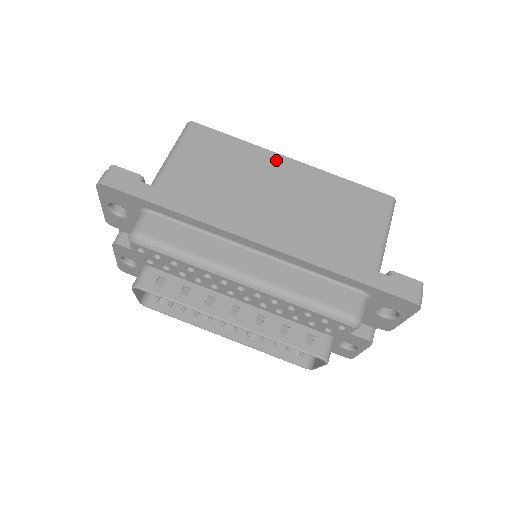
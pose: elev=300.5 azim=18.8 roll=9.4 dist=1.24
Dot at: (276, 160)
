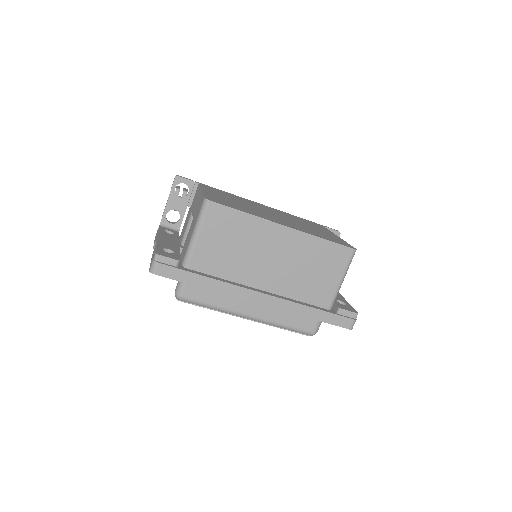
Dot at: (273, 229)
